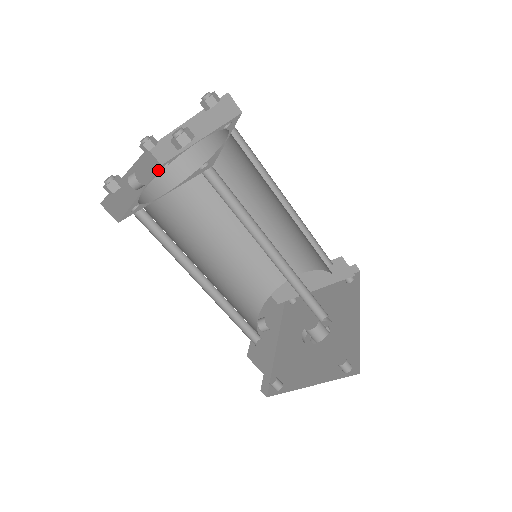
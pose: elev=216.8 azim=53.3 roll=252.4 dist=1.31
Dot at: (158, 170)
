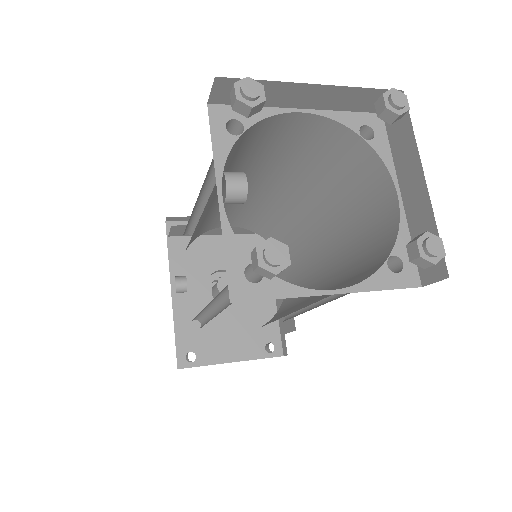
Dot at: (215, 127)
